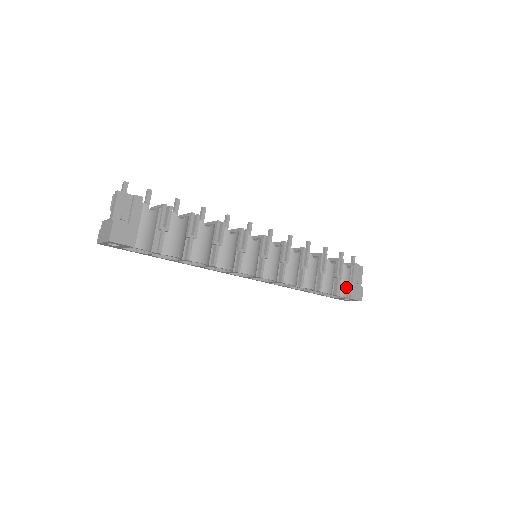
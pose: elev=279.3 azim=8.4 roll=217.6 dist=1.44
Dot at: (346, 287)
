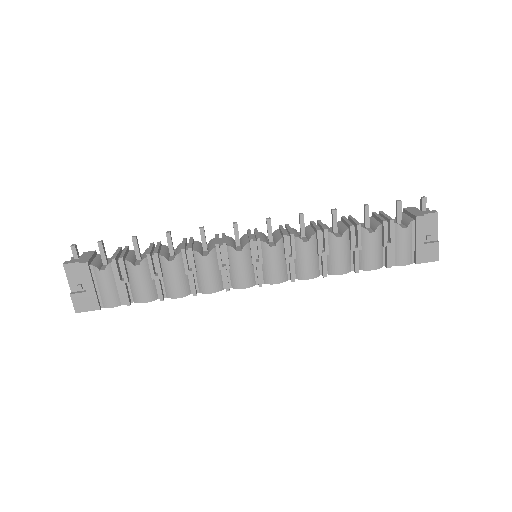
Dot at: (405, 252)
